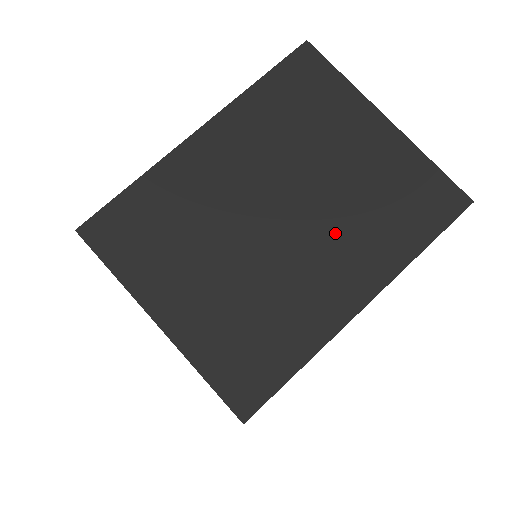
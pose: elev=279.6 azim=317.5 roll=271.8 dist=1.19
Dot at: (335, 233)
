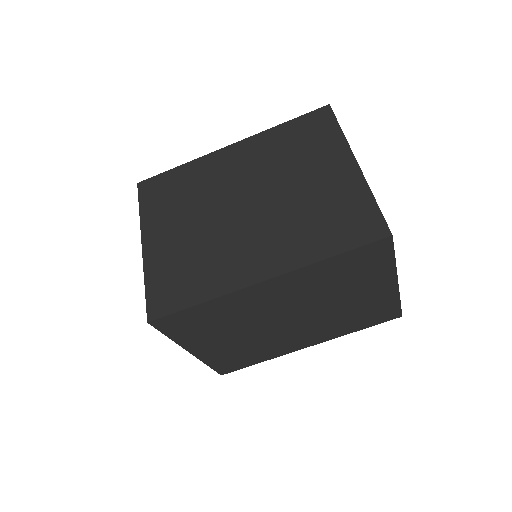
Dot at: (274, 226)
